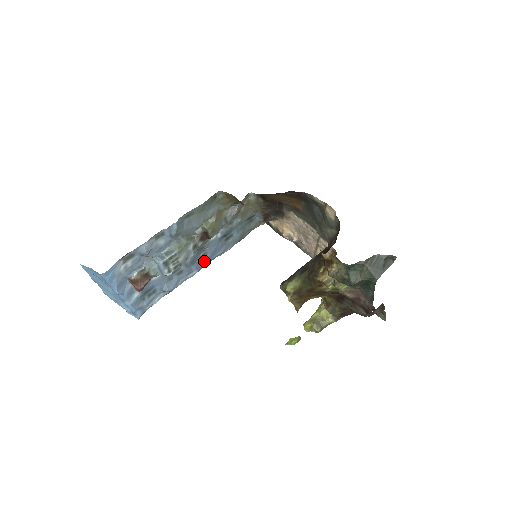
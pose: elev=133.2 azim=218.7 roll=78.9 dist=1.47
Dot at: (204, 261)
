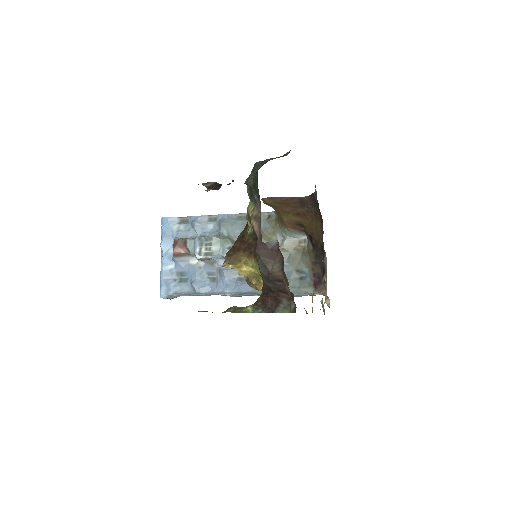
Dot at: (238, 286)
